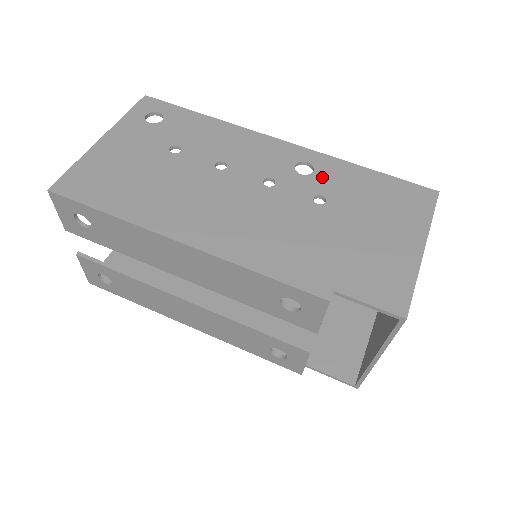
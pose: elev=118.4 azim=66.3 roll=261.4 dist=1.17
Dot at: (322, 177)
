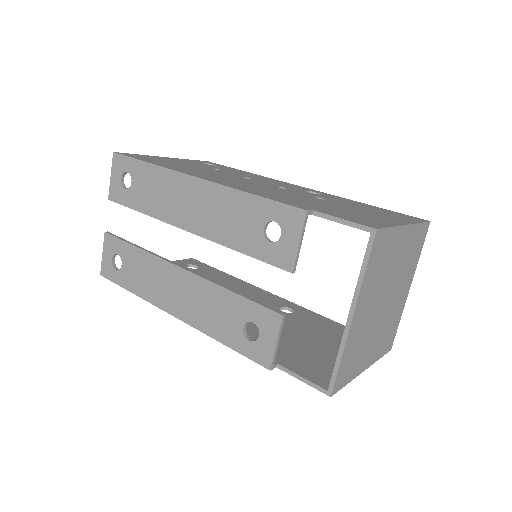
Dot at: (327, 197)
